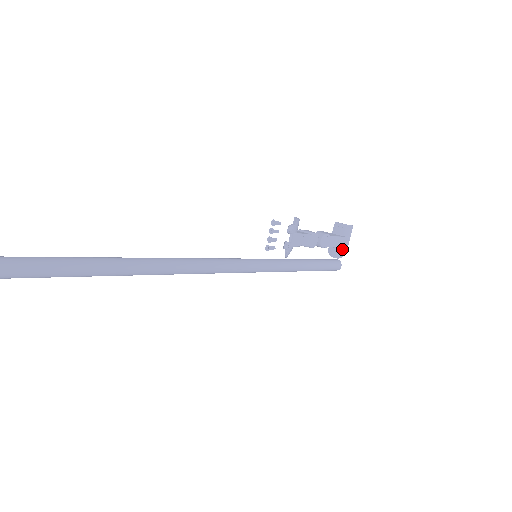
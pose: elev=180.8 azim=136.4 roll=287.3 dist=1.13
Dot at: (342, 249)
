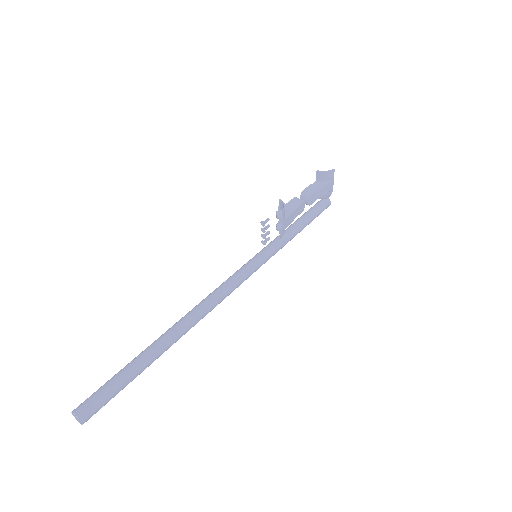
Dot at: (328, 192)
